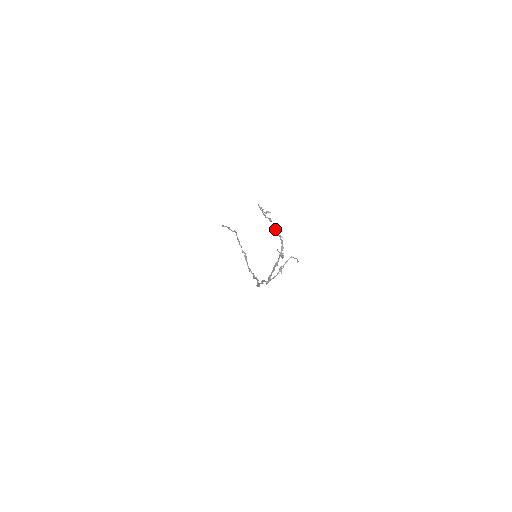
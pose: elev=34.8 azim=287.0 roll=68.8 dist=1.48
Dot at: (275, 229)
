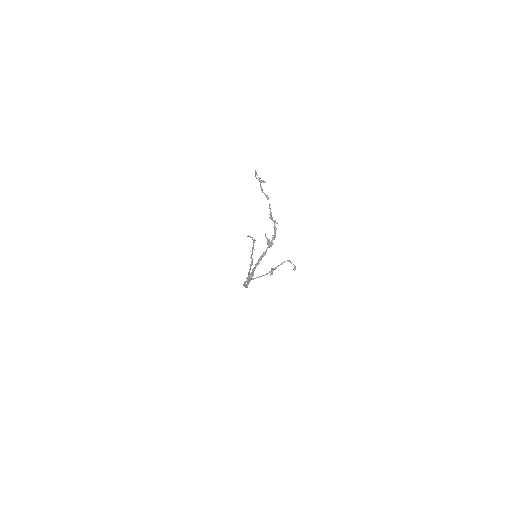
Dot at: occluded
